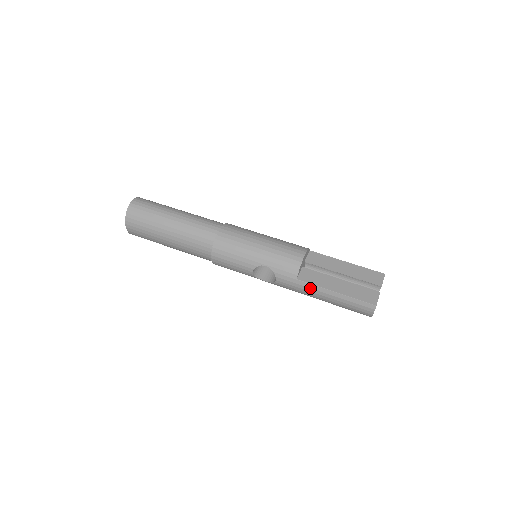
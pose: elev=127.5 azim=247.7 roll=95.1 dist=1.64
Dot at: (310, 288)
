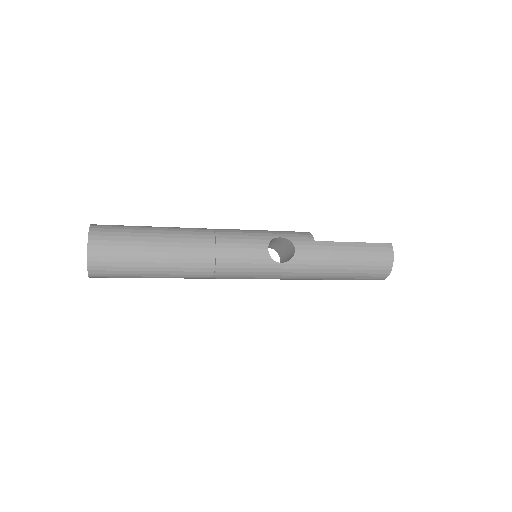
Dot at: (331, 246)
